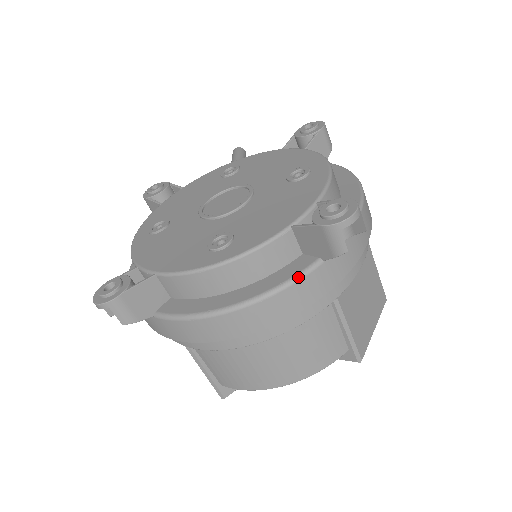
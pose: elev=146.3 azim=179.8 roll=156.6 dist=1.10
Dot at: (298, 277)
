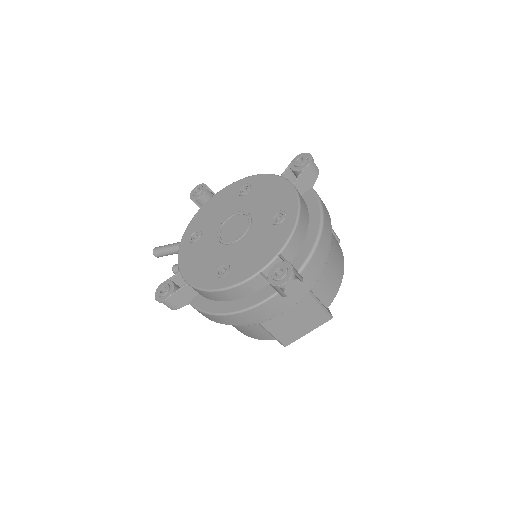
Dot at: (318, 196)
